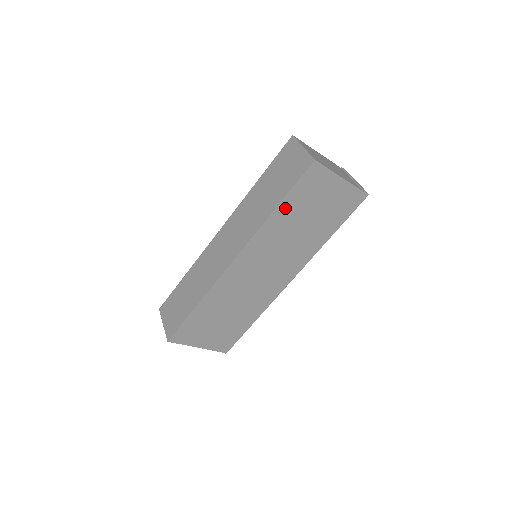
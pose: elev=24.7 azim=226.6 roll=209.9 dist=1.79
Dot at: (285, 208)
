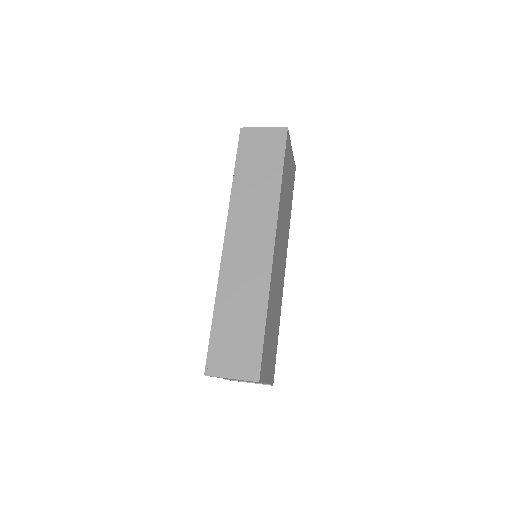
Dot at: (283, 178)
